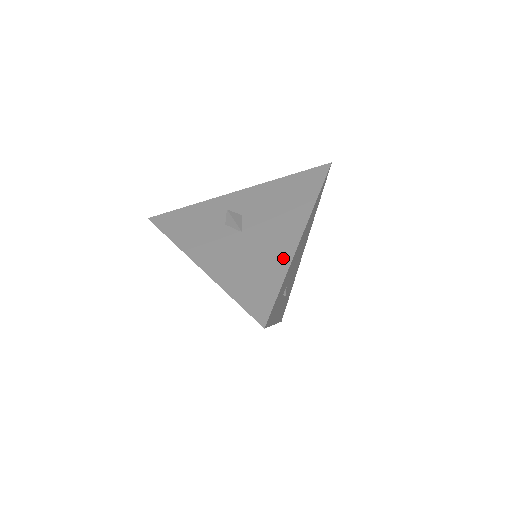
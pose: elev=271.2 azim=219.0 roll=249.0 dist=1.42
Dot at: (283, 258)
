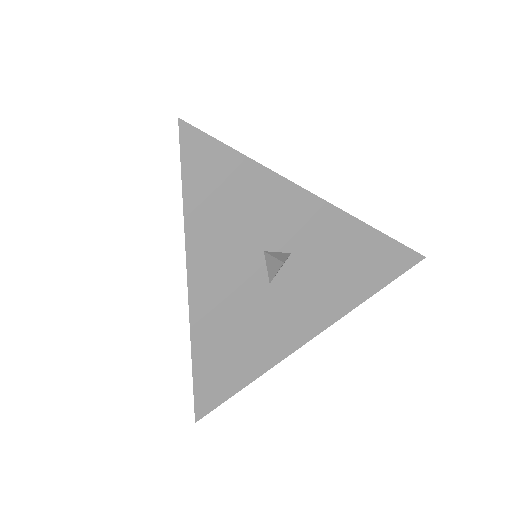
Dot at: (273, 356)
